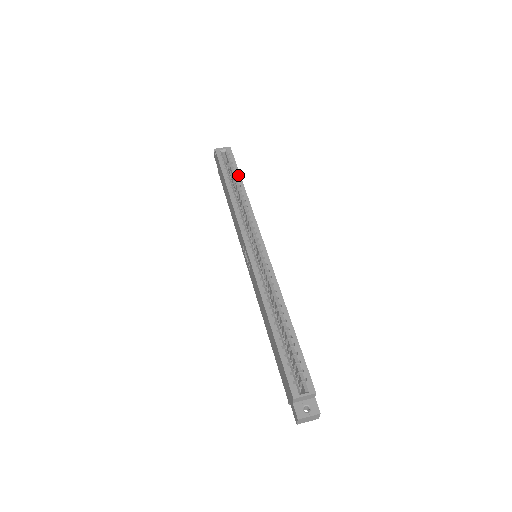
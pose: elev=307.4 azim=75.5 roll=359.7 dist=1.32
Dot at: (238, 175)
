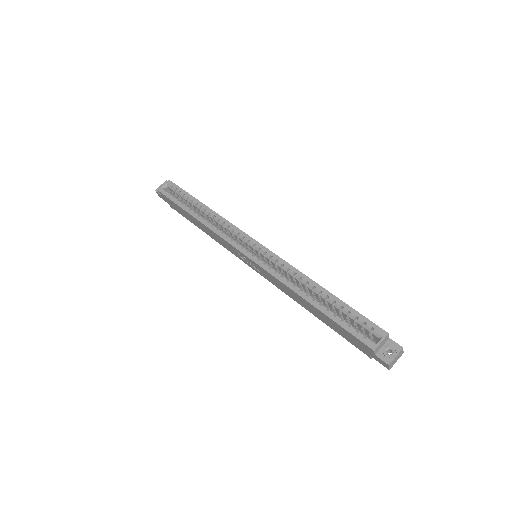
Dot at: (193, 199)
